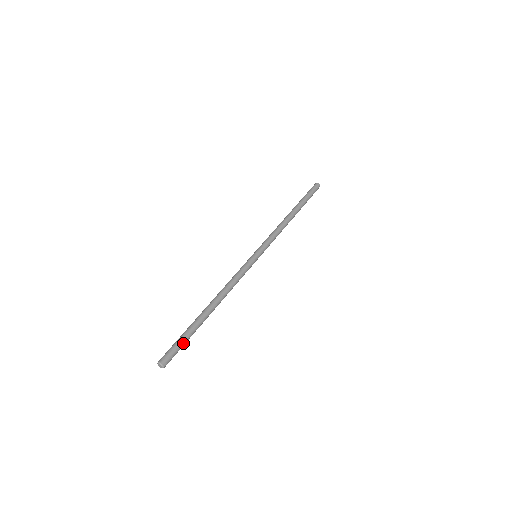
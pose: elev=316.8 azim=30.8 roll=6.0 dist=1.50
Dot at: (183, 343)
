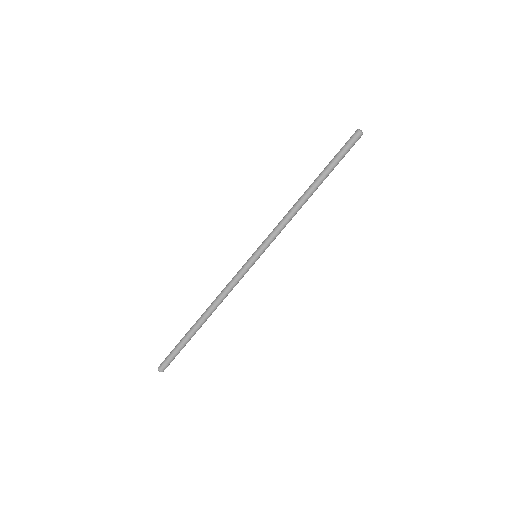
Dot at: (177, 353)
